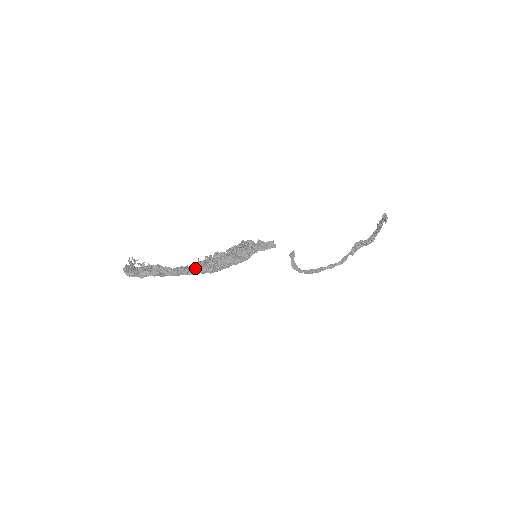
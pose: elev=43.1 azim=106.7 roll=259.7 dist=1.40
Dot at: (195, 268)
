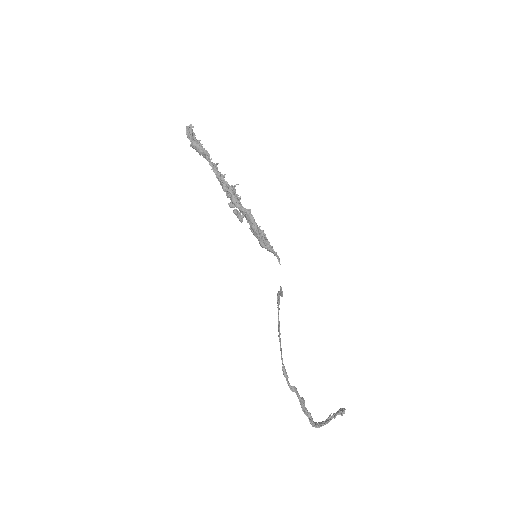
Dot at: (228, 184)
